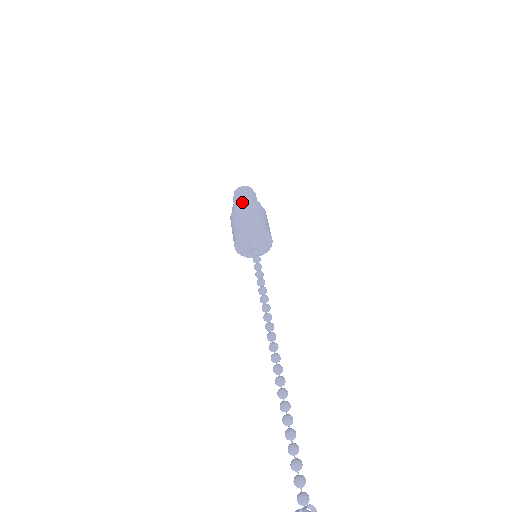
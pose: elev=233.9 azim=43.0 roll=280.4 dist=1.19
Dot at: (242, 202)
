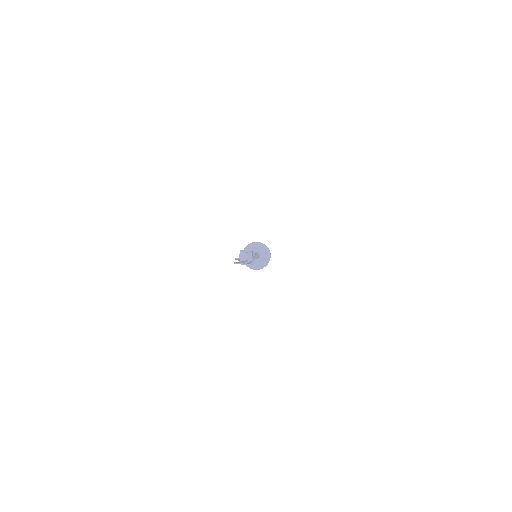
Dot at: occluded
